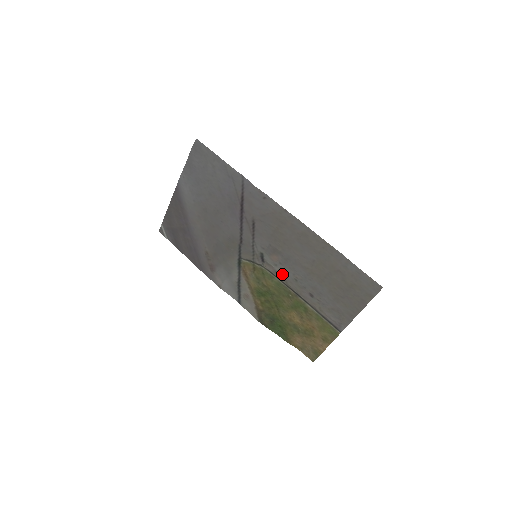
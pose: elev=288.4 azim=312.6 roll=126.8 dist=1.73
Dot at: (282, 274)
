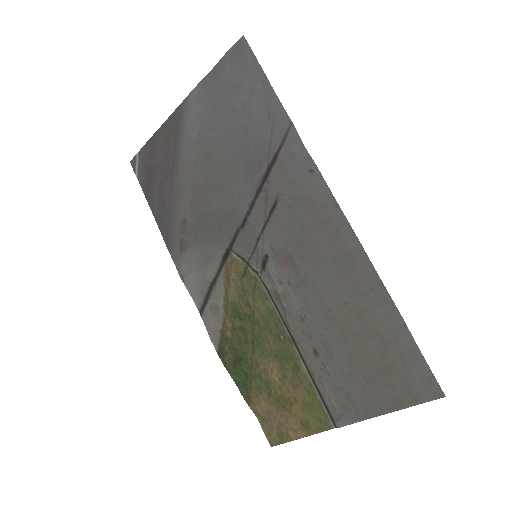
Dot at: (284, 300)
